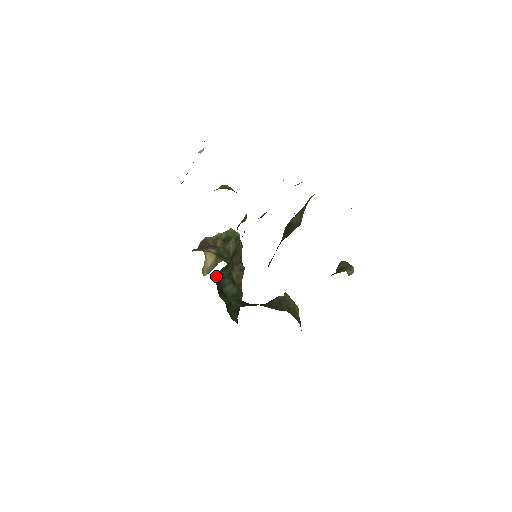
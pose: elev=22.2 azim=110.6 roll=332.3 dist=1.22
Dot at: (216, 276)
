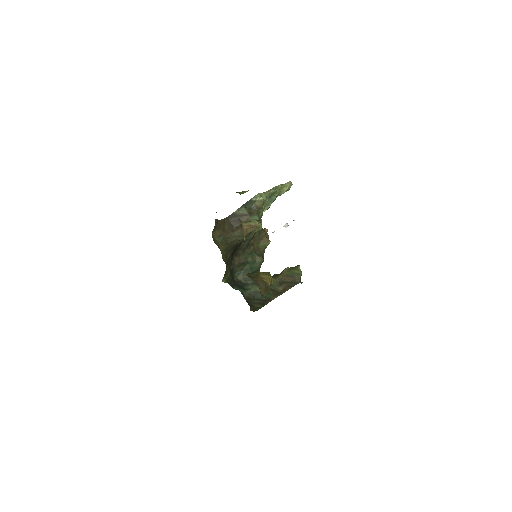
Dot at: (238, 278)
